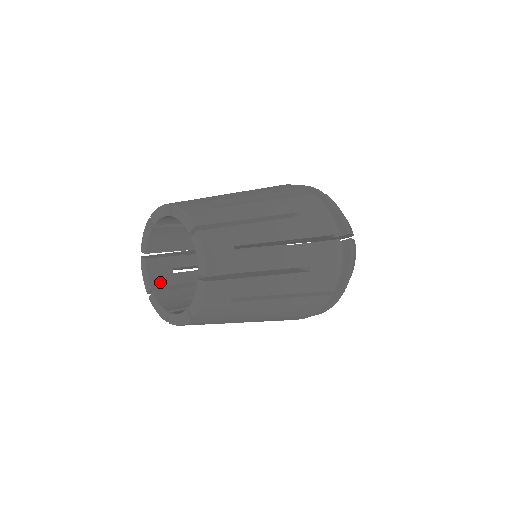
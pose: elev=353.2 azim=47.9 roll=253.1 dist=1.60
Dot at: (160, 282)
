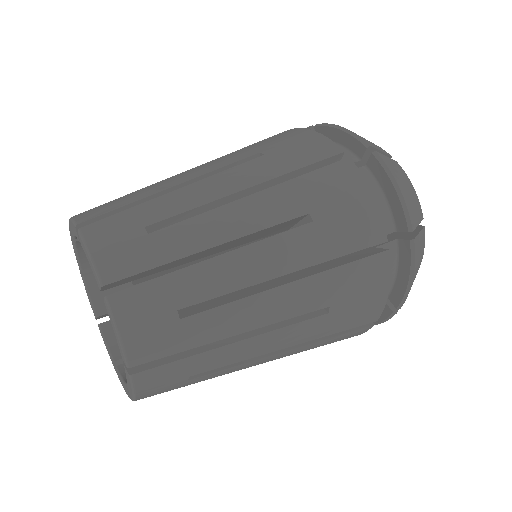
Dot at: occluded
